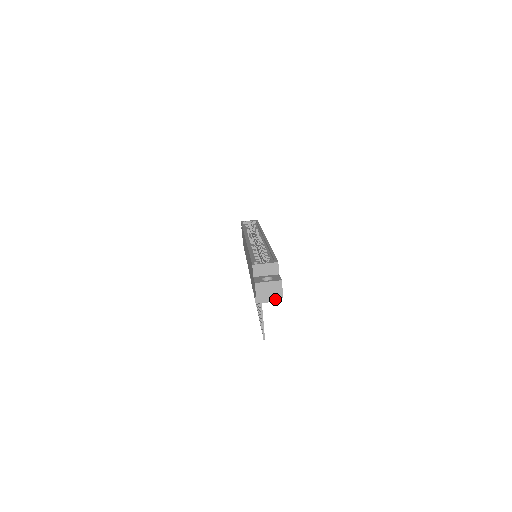
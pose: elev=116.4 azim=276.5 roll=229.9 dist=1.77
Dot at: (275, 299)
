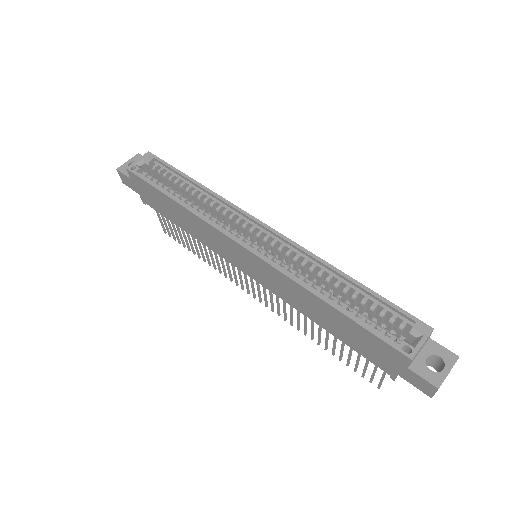
Dot at: occluded
